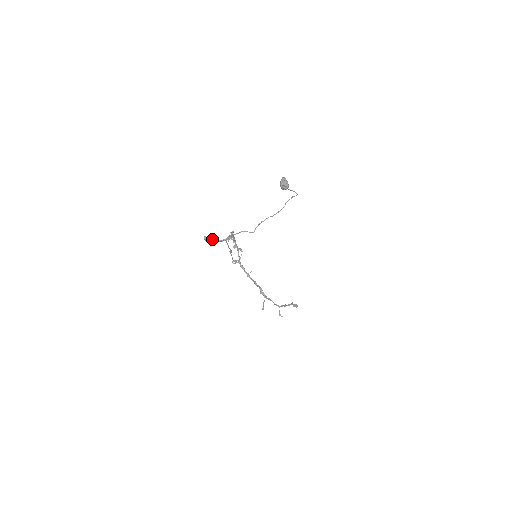
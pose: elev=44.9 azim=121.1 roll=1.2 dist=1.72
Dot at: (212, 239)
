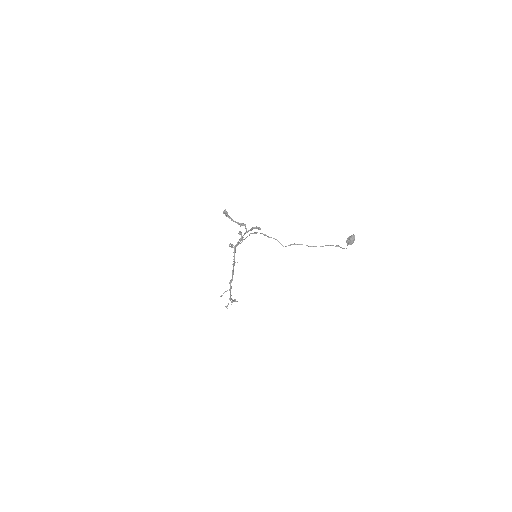
Dot at: (228, 215)
